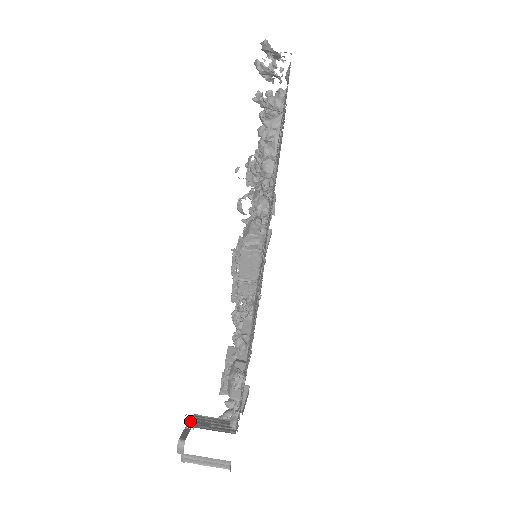
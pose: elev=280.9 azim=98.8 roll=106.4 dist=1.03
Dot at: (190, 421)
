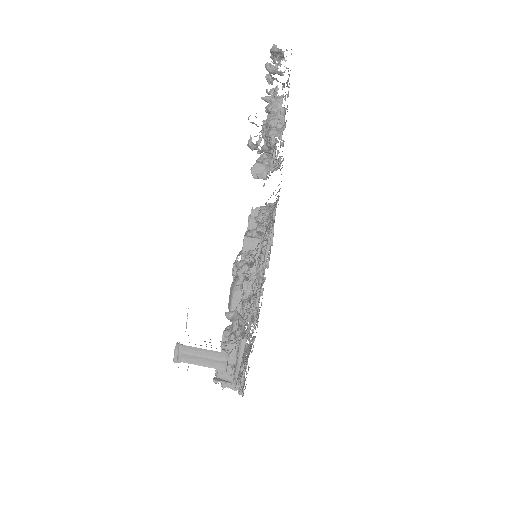
Dot at: occluded
